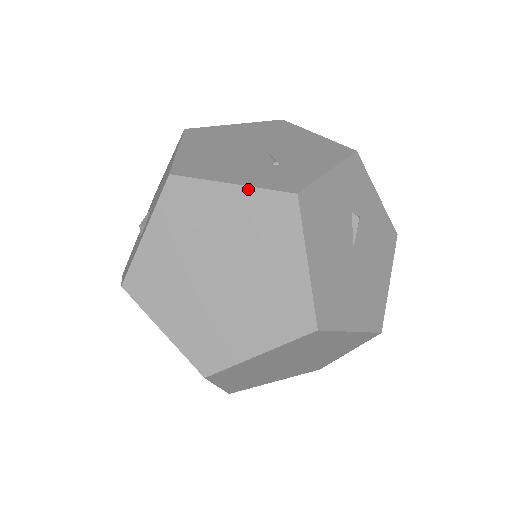
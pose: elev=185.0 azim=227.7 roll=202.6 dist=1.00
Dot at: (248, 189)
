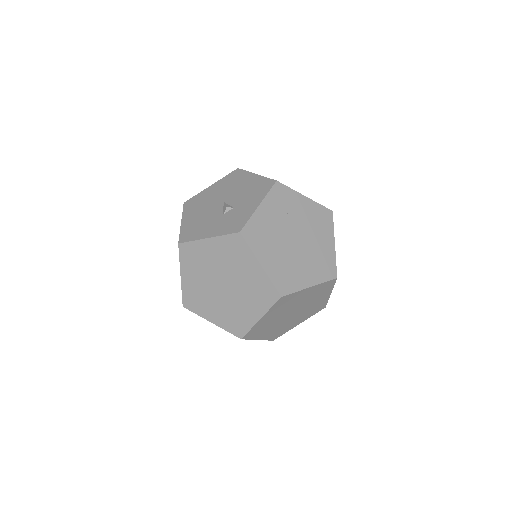
Dot at: (313, 201)
